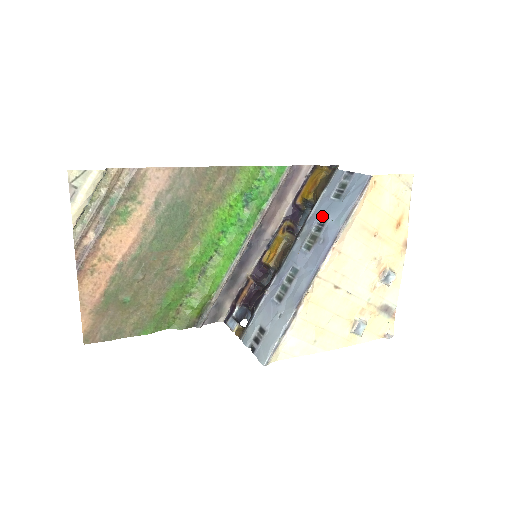
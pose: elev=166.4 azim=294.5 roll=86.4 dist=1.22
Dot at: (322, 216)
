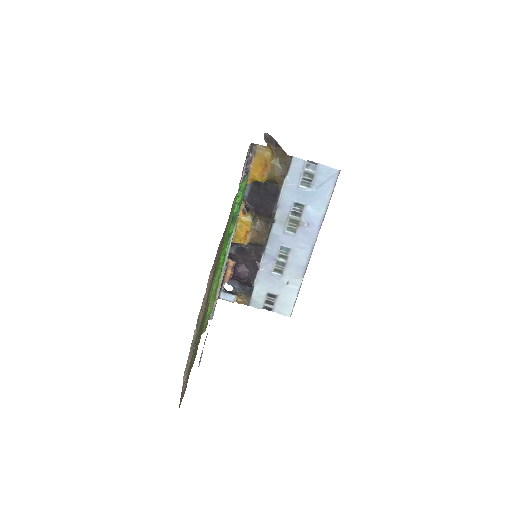
Dot at: (296, 203)
